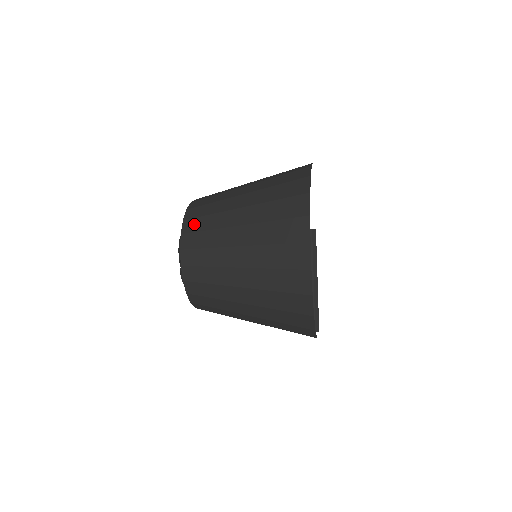
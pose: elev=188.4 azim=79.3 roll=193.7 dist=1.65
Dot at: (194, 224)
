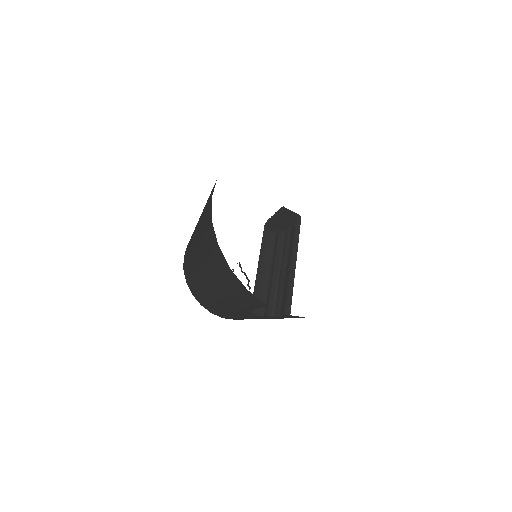
Dot at: occluded
